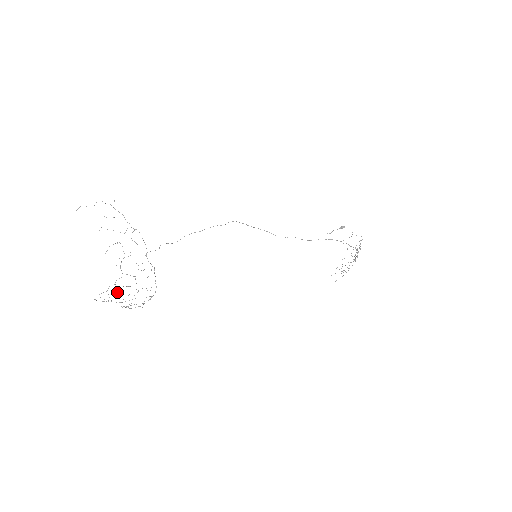
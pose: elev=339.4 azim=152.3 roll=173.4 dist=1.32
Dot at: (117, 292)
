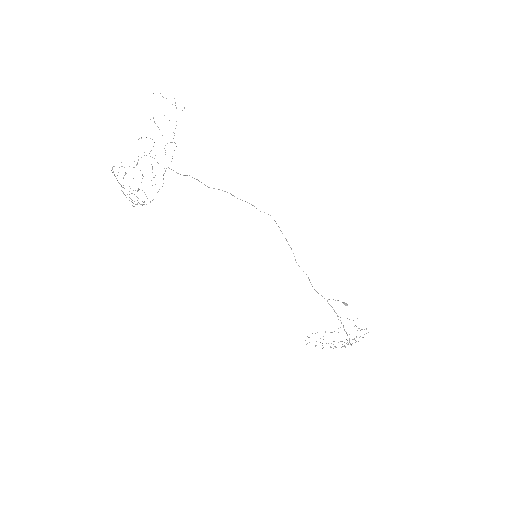
Dot at: occluded
